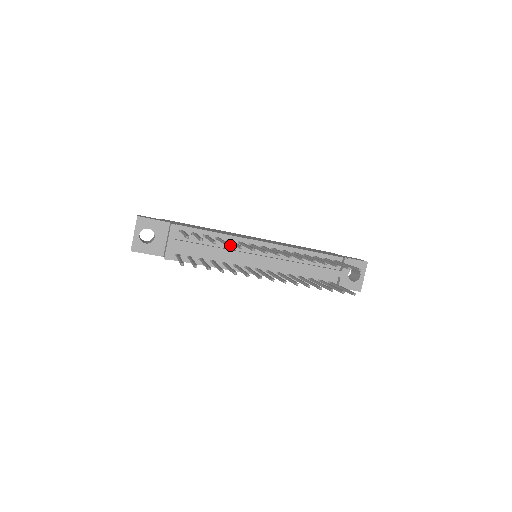
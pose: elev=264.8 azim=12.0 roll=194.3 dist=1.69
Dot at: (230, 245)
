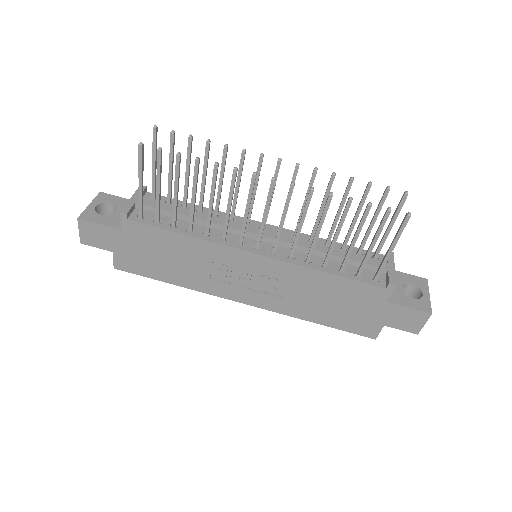
Dot at: occluded
